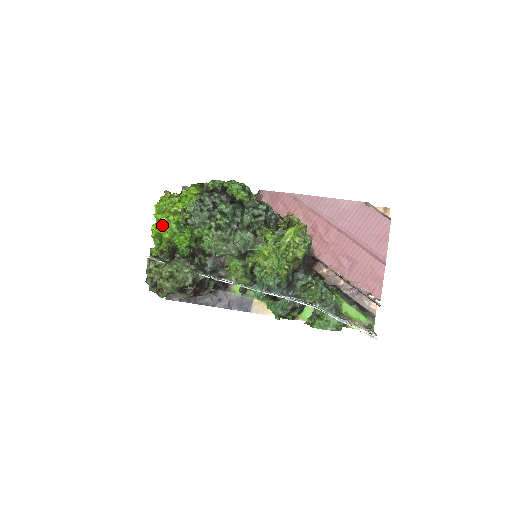
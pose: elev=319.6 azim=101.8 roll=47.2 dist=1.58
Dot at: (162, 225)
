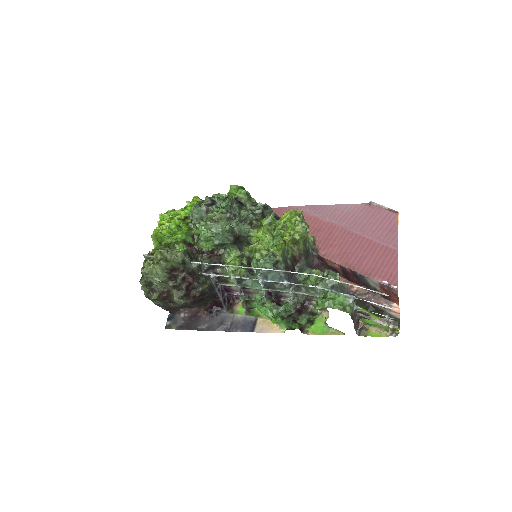
Dot at: (162, 225)
